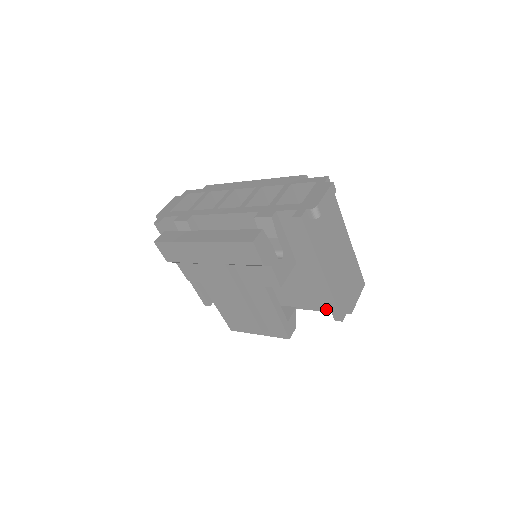
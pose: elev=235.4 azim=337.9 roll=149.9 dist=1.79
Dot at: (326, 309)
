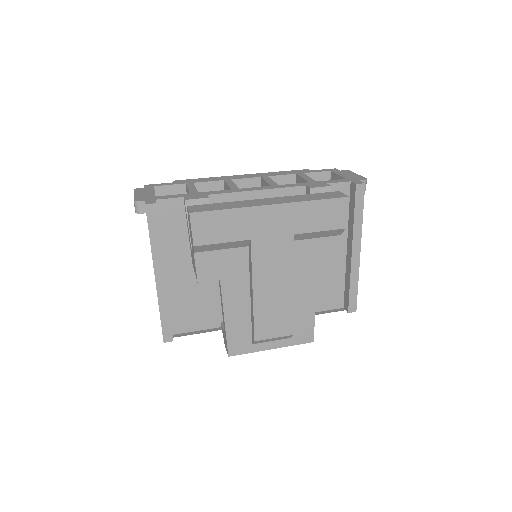
Dot at: (332, 306)
